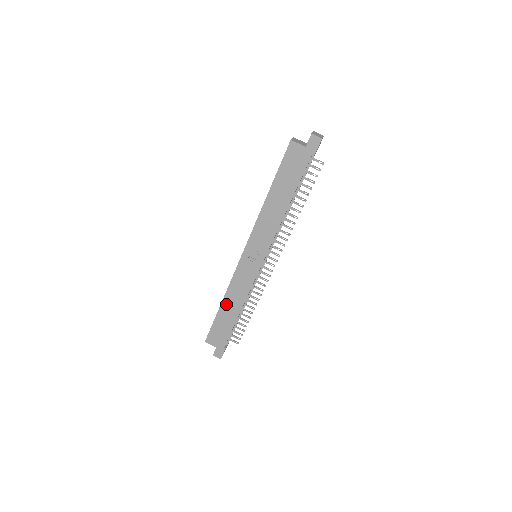
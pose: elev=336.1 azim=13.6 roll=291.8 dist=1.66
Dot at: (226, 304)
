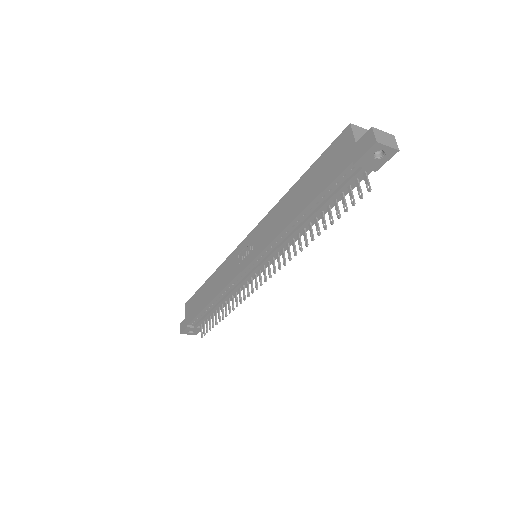
Dot at: (210, 282)
